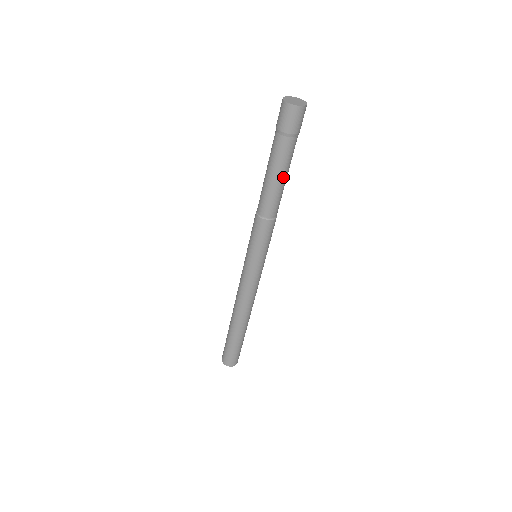
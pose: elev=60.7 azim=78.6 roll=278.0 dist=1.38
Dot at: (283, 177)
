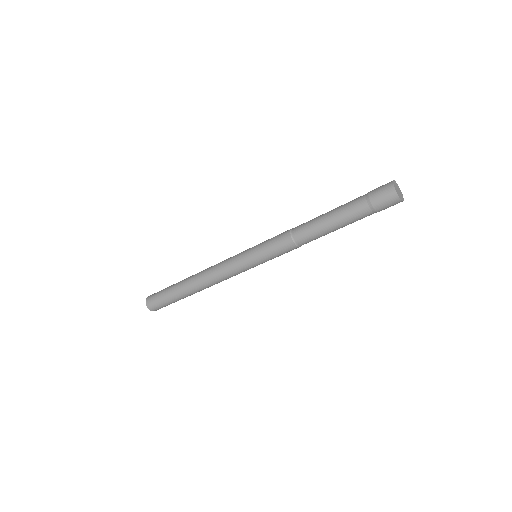
Dot at: occluded
